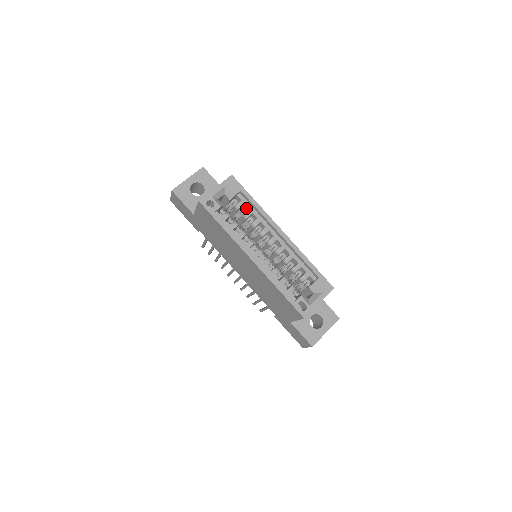
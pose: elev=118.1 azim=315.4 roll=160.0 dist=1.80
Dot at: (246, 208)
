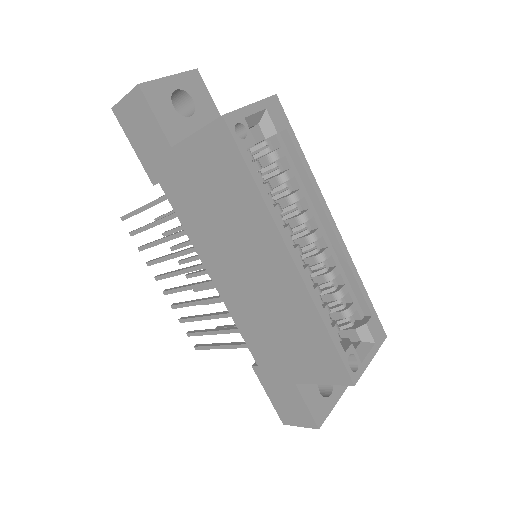
Dot at: (282, 164)
